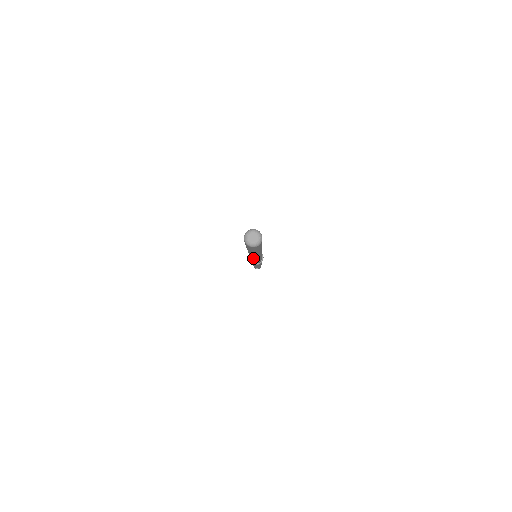
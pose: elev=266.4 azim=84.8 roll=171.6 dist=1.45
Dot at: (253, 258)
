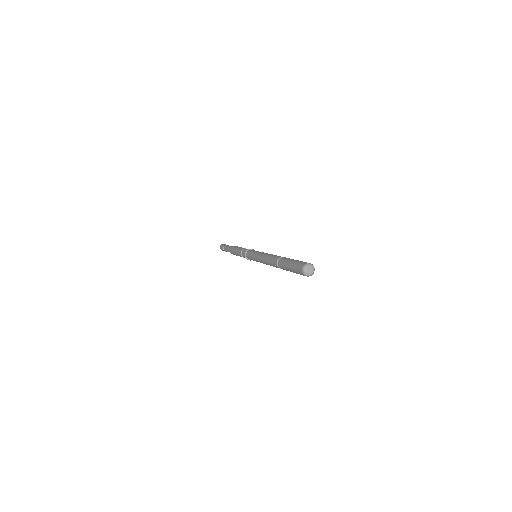
Dot at: occluded
